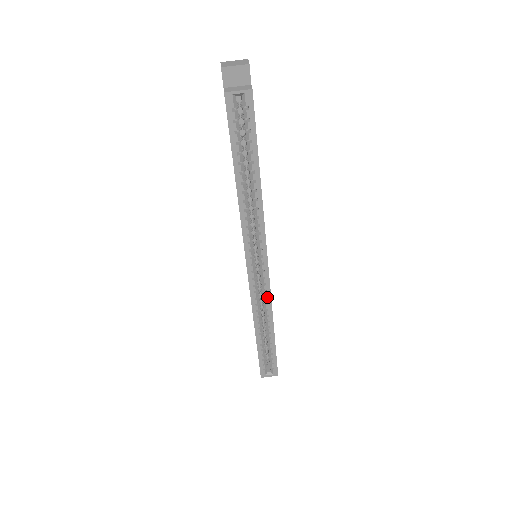
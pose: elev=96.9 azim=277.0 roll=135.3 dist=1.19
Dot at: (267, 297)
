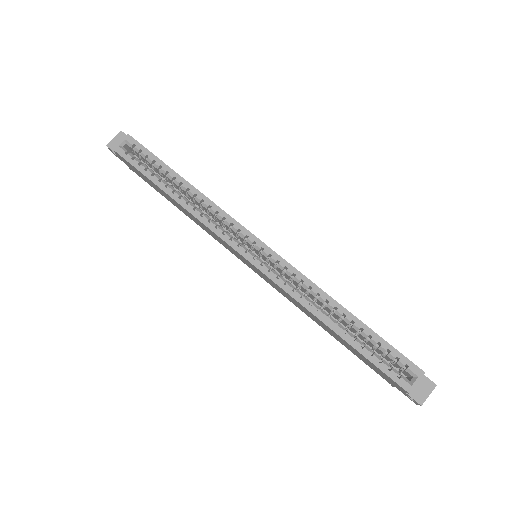
Dot at: (295, 274)
